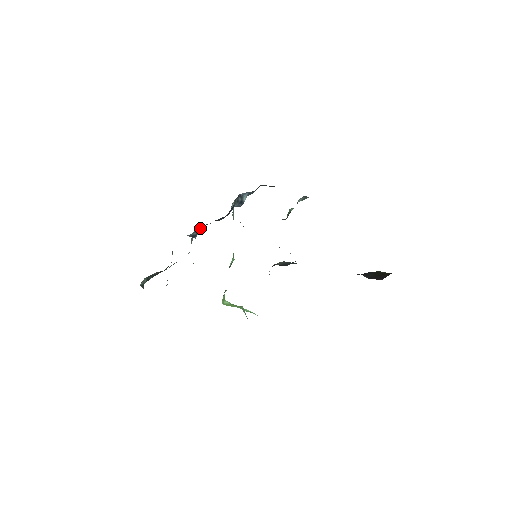
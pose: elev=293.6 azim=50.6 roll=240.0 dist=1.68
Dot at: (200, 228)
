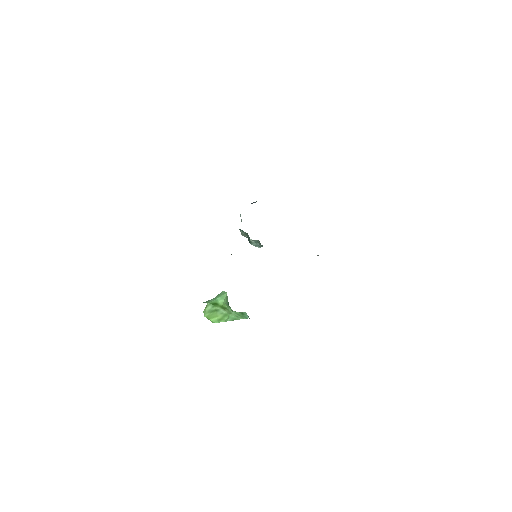
Dot at: occluded
